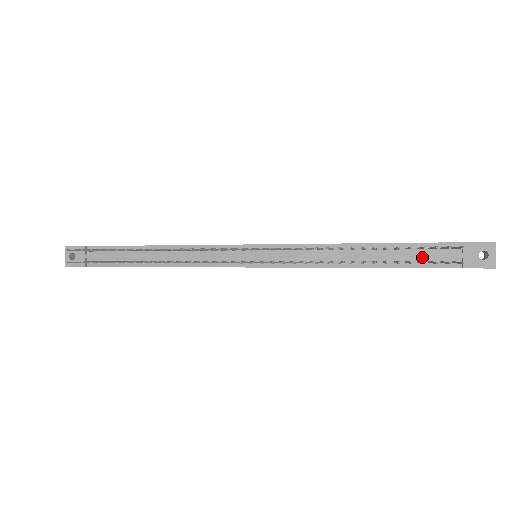
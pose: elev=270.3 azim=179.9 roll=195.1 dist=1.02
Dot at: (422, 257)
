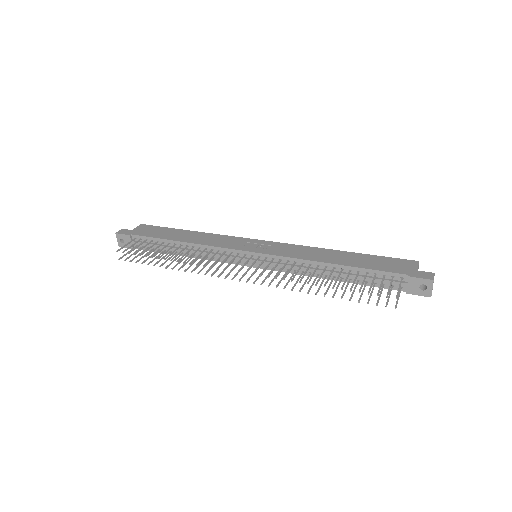
Dot at: (377, 281)
